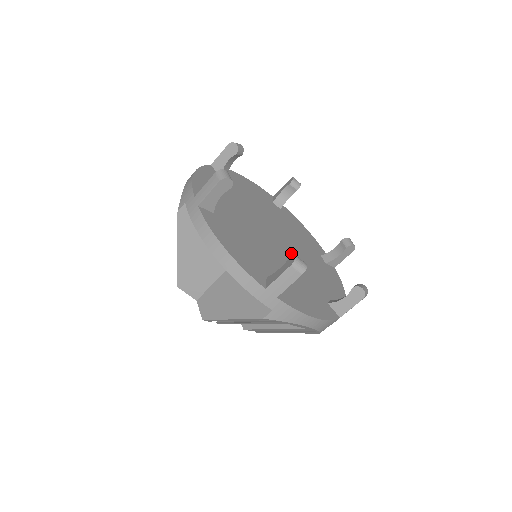
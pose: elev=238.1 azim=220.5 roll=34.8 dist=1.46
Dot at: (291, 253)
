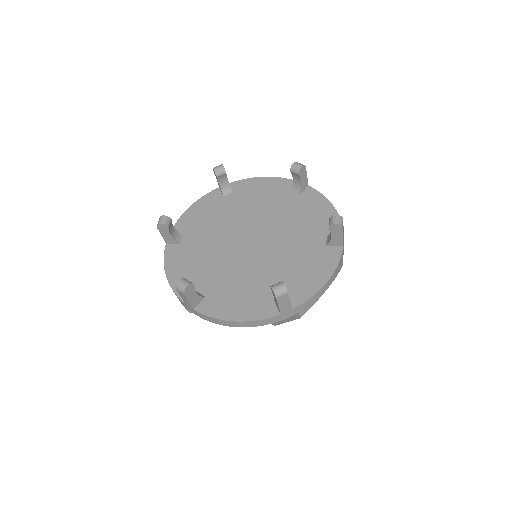
Dot at: (271, 236)
